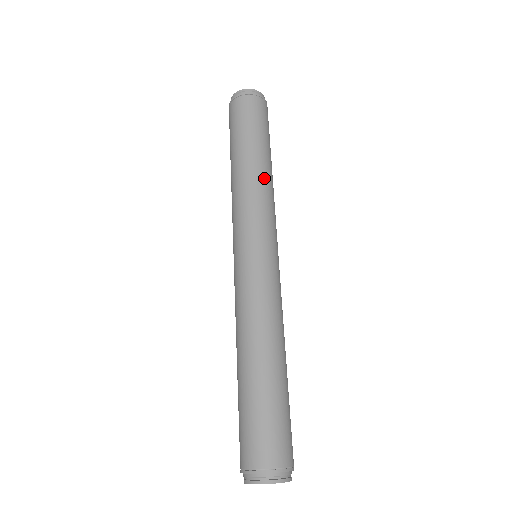
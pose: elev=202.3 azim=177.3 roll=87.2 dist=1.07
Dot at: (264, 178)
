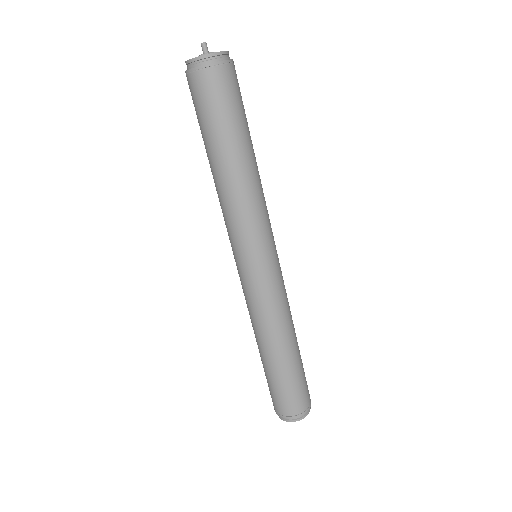
Dot at: (260, 179)
